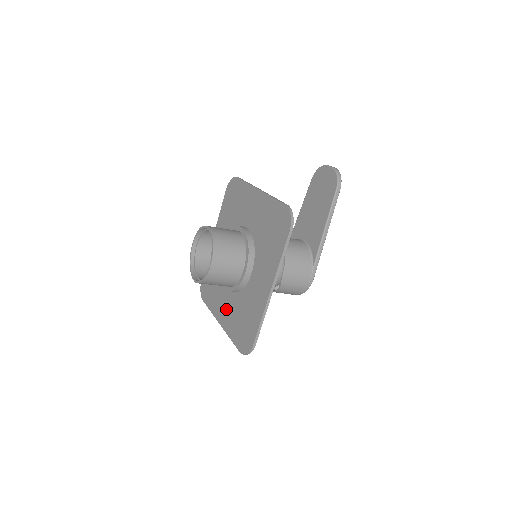
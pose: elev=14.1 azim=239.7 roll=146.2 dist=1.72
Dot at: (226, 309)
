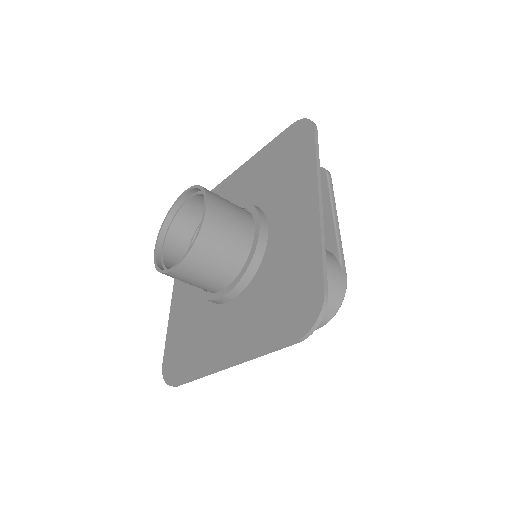
Dot at: (234, 329)
